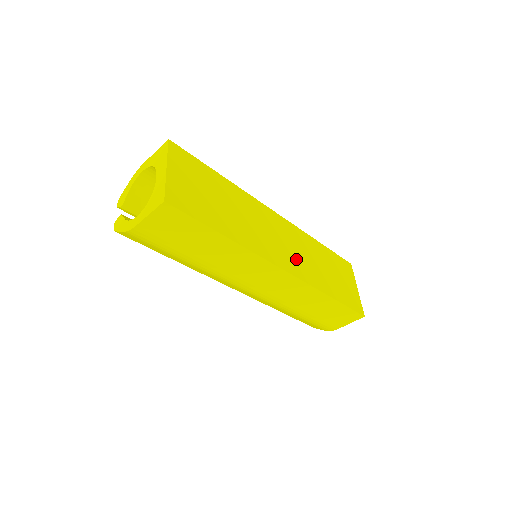
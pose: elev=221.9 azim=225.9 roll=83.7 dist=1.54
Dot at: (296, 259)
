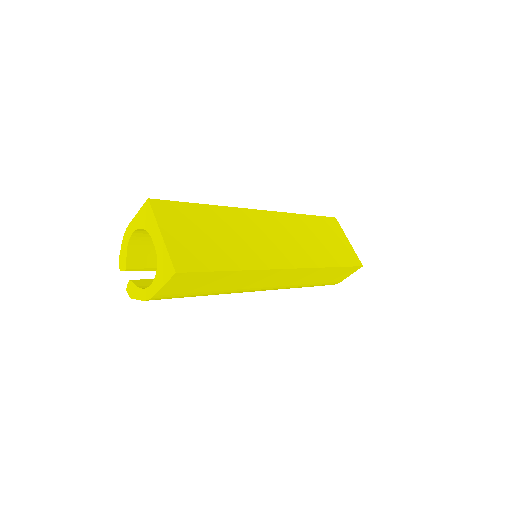
Dot at: (294, 249)
